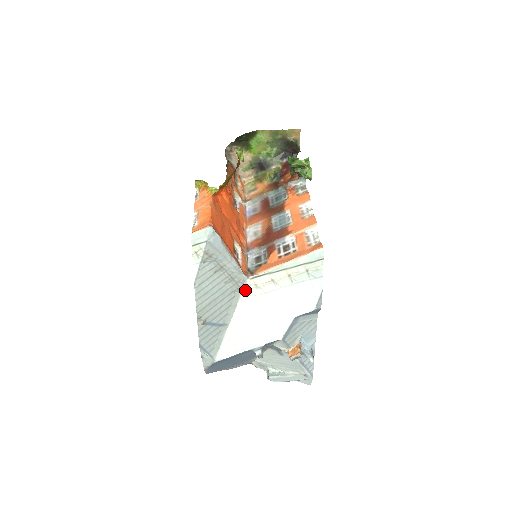
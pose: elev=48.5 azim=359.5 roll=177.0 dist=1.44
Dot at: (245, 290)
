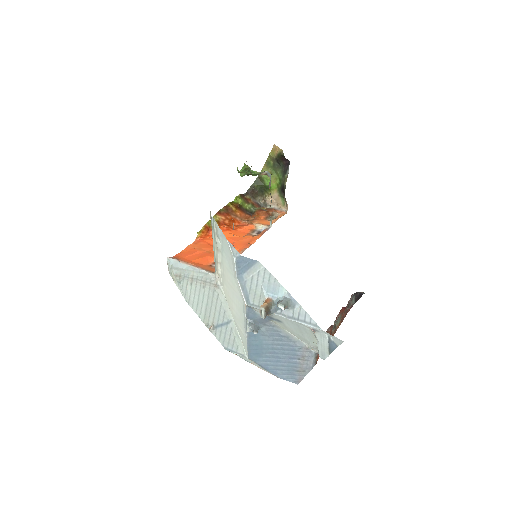
Dot at: (220, 284)
